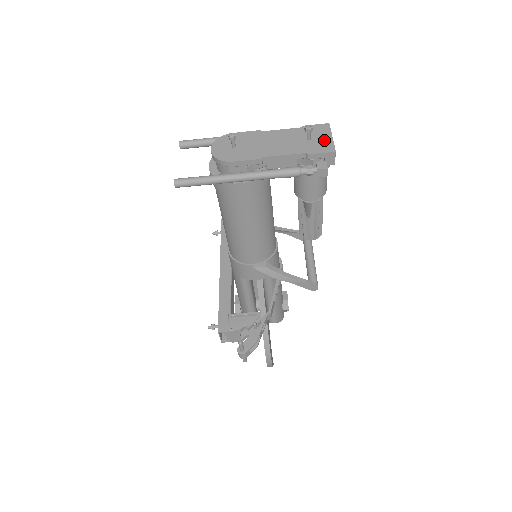
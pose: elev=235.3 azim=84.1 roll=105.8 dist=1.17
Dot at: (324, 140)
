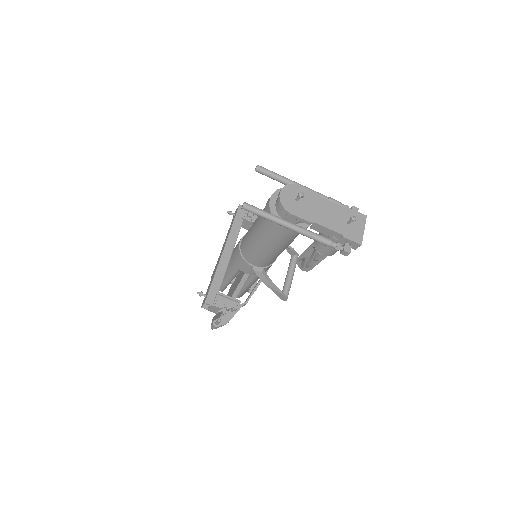
Dot at: (358, 230)
